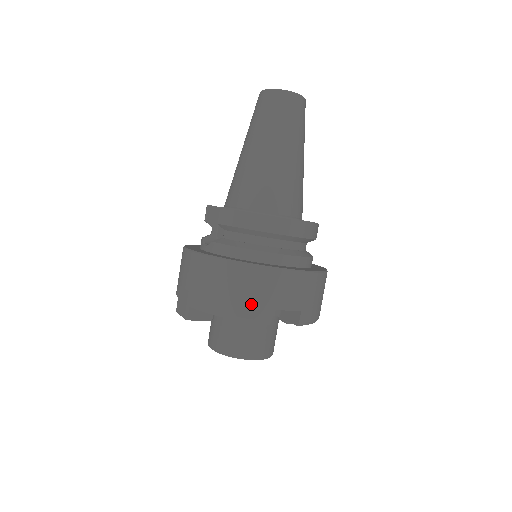
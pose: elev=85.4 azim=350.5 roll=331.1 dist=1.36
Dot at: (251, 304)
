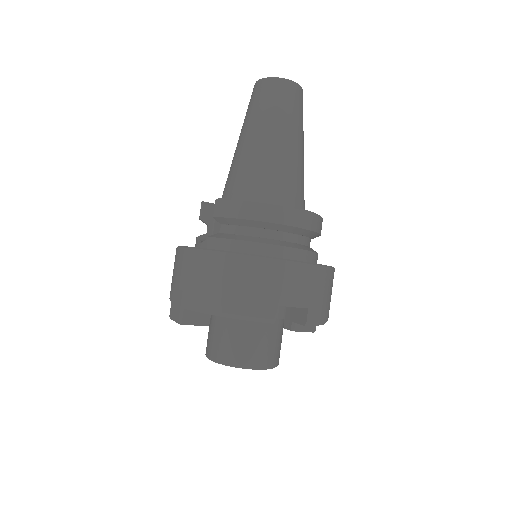
Dot at: (252, 300)
